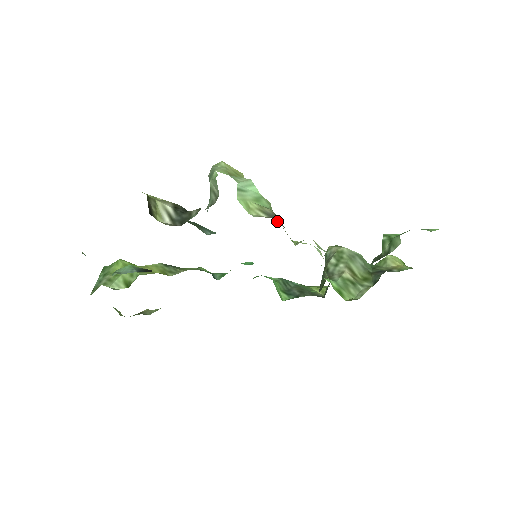
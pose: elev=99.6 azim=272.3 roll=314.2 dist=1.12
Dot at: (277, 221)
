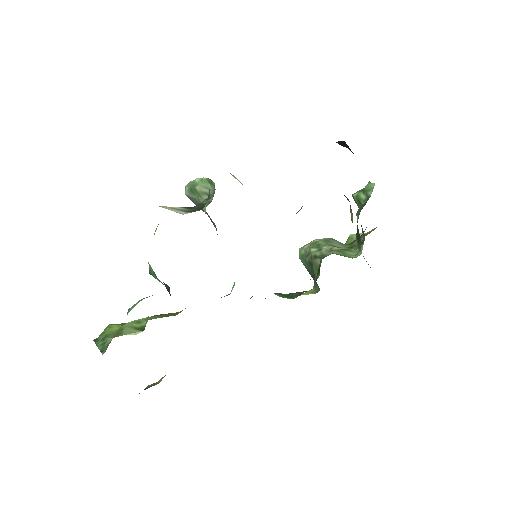
Dot at: occluded
